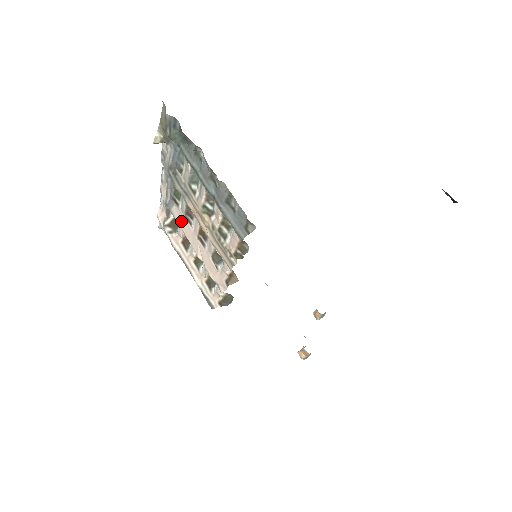
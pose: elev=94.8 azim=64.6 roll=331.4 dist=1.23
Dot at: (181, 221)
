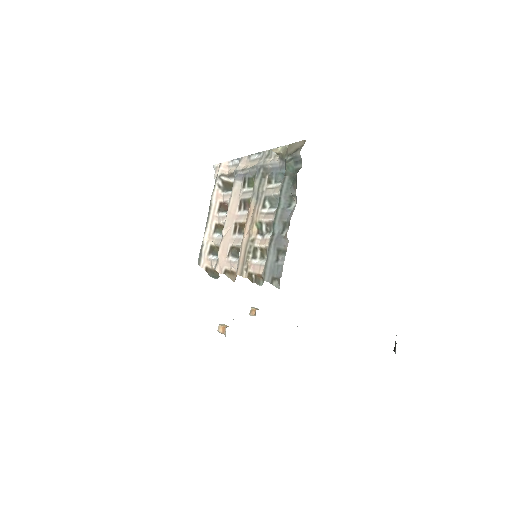
Dot at: (235, 196)
